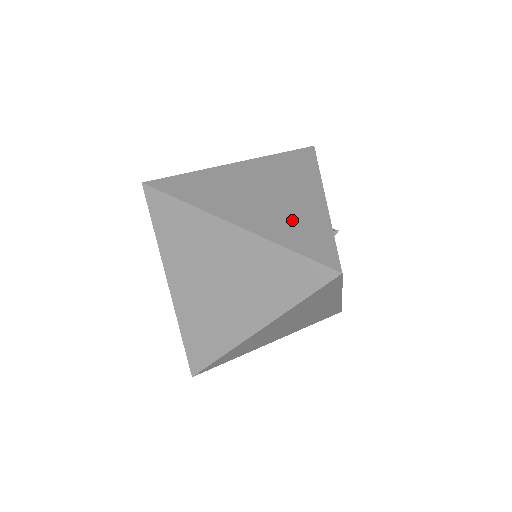
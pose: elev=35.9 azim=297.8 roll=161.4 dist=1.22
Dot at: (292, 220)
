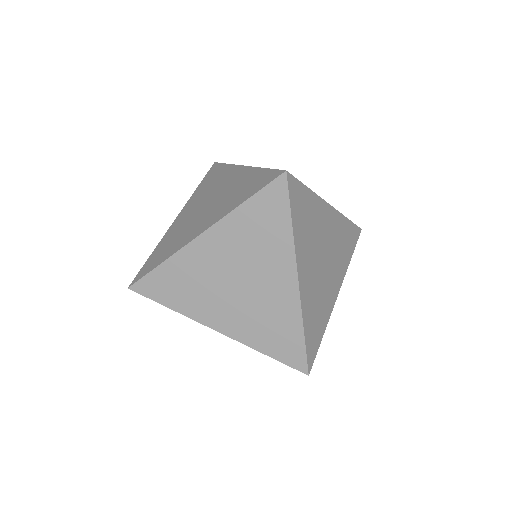
Dot at: (232, 193)
